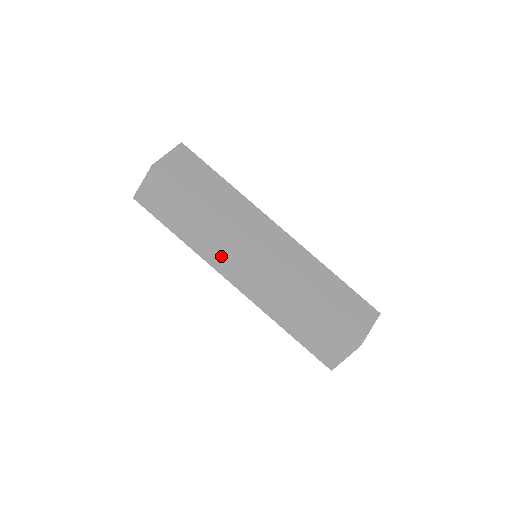
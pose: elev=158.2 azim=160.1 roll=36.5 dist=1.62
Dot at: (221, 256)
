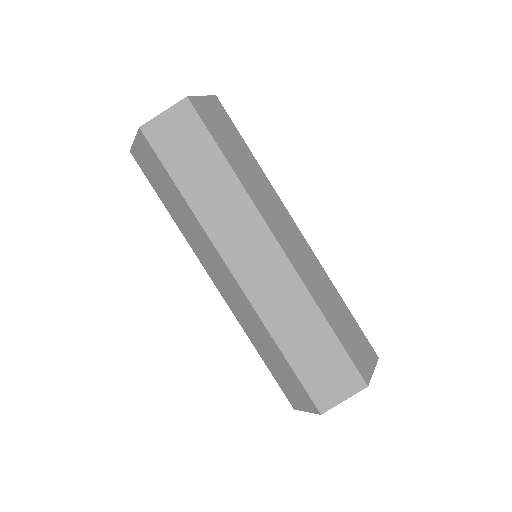
Dot at: (233, 235)
